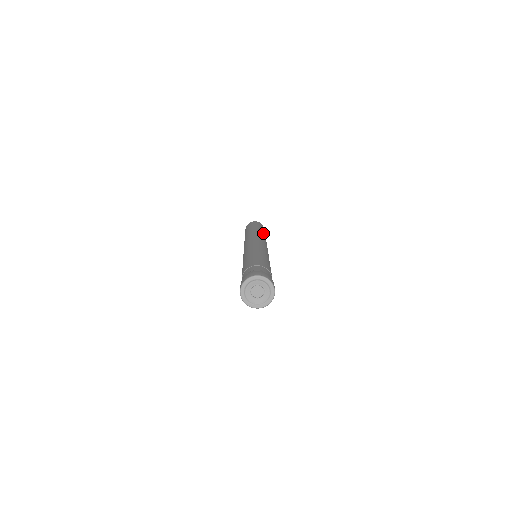
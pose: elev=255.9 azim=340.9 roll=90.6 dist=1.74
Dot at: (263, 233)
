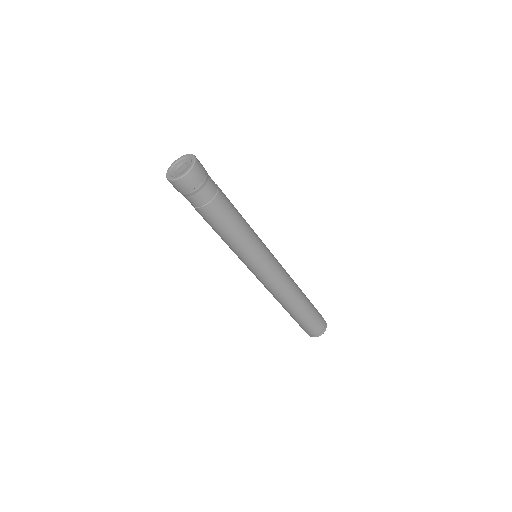
Dot at: (303, 297)
